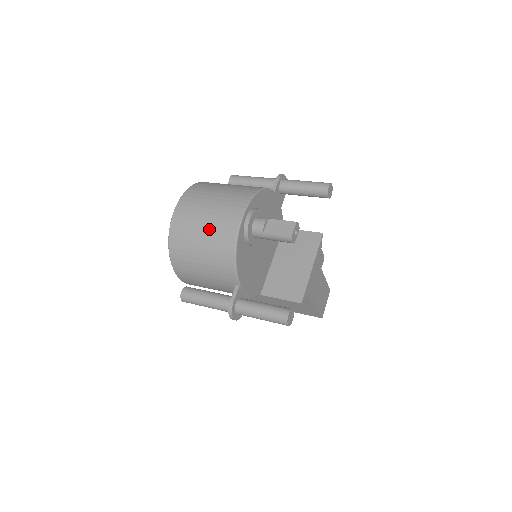
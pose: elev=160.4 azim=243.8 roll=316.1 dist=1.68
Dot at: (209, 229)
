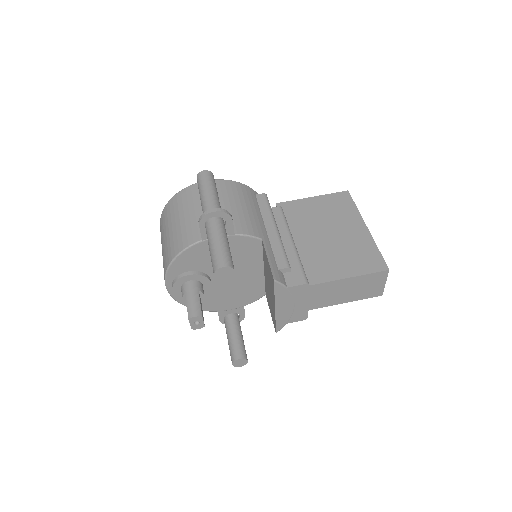
Dot at: occluded
